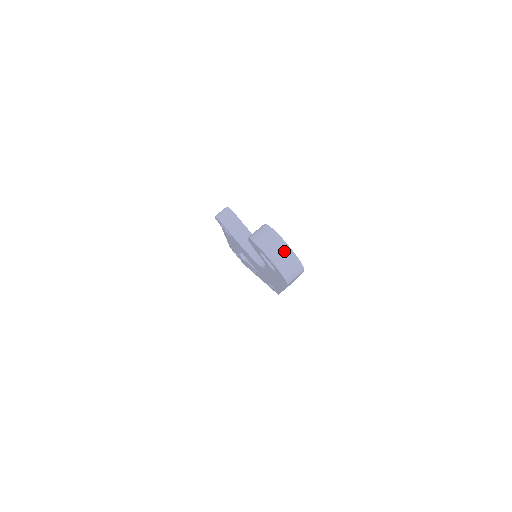
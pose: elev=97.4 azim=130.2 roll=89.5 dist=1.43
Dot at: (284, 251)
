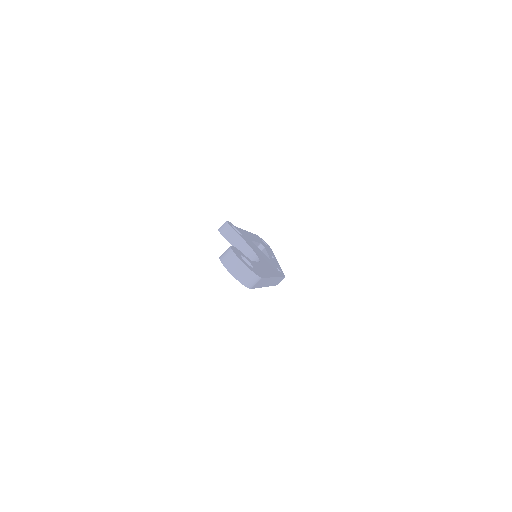
Dot at: (240, 267)
